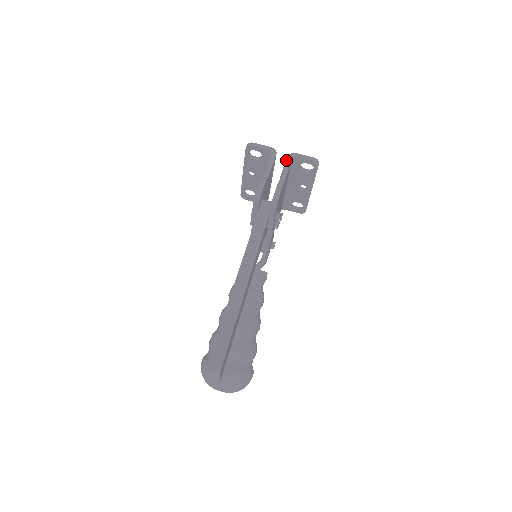
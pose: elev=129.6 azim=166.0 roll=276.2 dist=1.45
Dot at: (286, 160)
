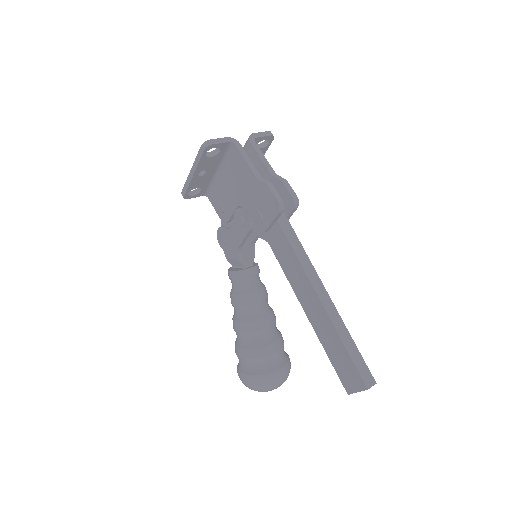
Dot at: (254, 147)
